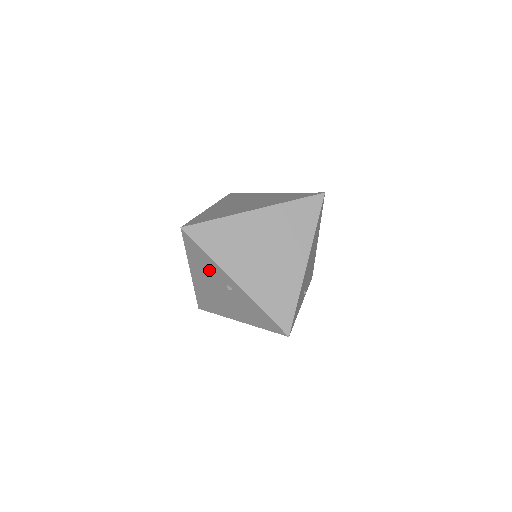
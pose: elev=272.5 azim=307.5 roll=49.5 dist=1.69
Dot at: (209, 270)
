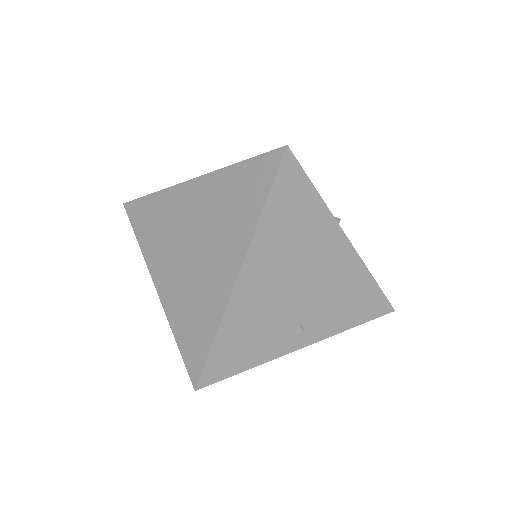
Dot at: occluded
